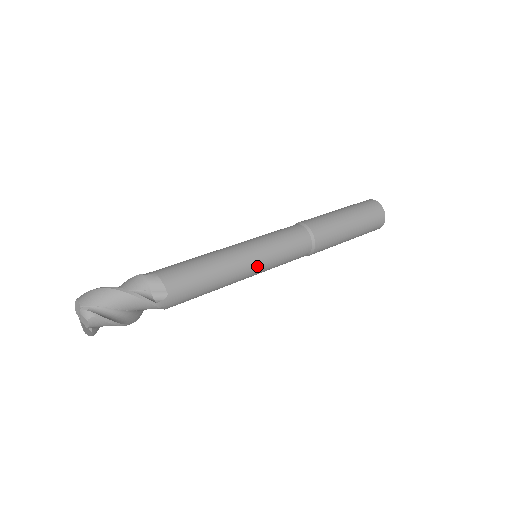
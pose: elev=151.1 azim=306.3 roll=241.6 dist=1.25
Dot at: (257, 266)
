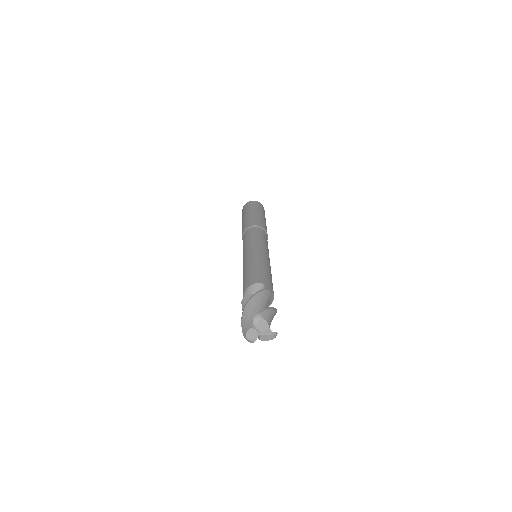
Dot at: occluded
